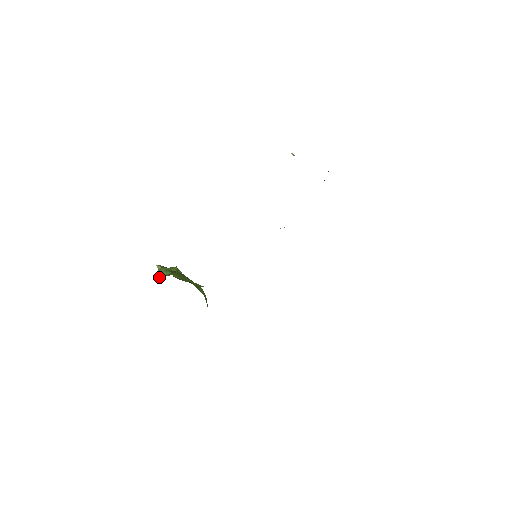
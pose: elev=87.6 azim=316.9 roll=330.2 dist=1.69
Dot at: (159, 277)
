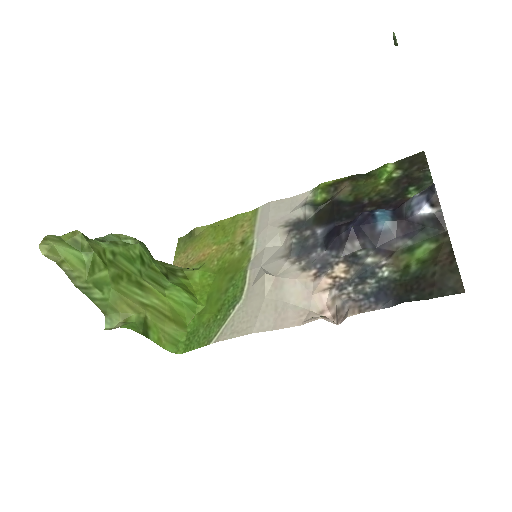
Dot at: (92, 301)
